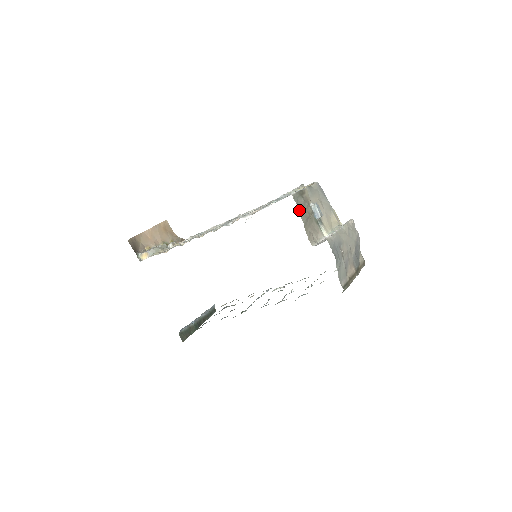
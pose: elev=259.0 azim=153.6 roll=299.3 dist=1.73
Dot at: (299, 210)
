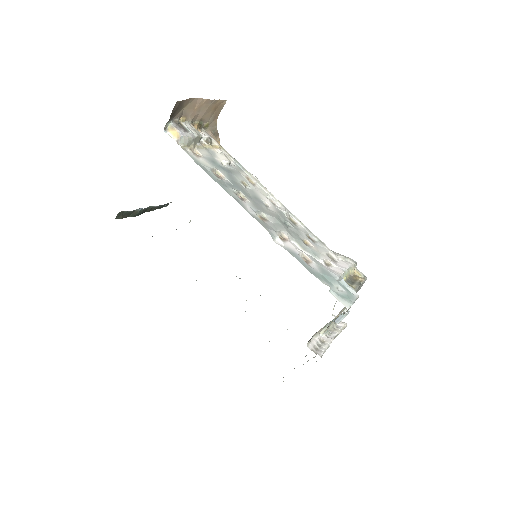
Dot at: occluded
